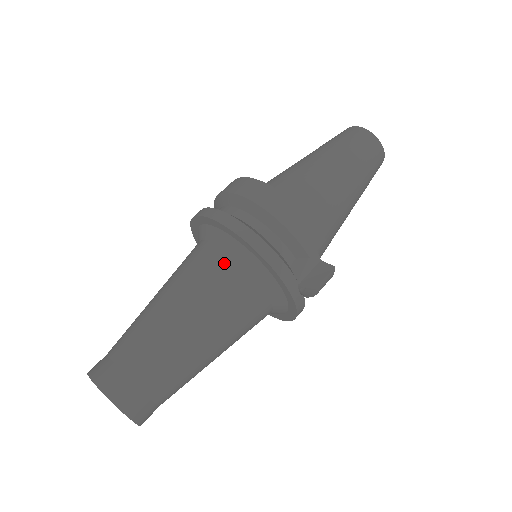
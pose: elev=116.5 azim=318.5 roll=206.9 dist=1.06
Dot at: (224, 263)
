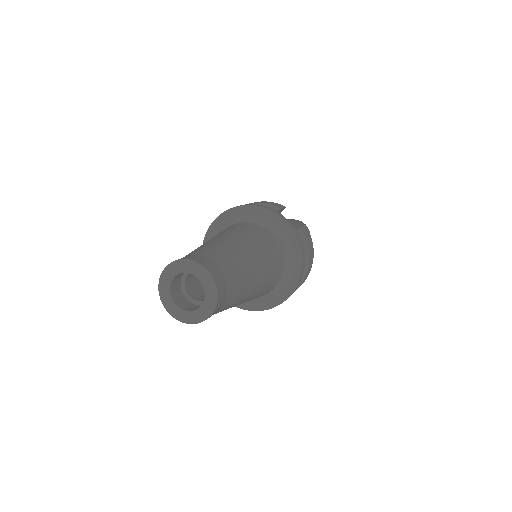
Dot at: occluded
